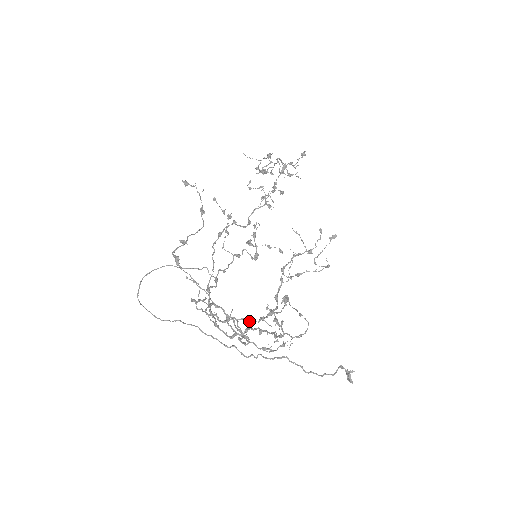
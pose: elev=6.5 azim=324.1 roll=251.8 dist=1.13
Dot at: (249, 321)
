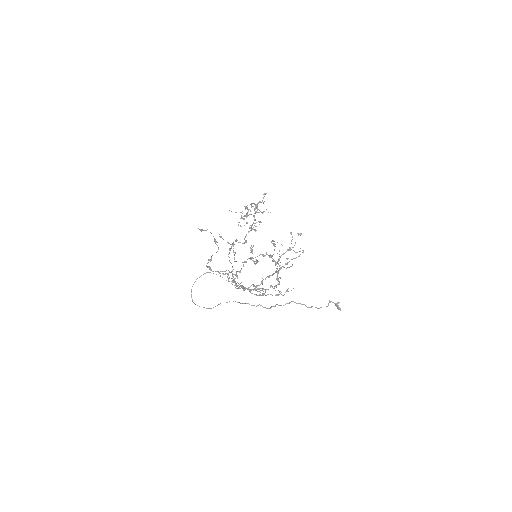
Dot at: occluded
